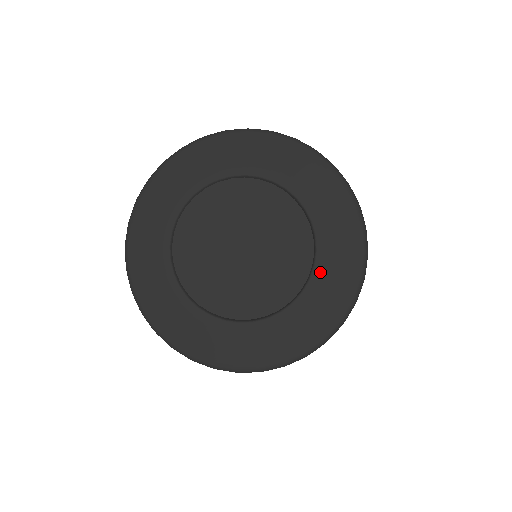
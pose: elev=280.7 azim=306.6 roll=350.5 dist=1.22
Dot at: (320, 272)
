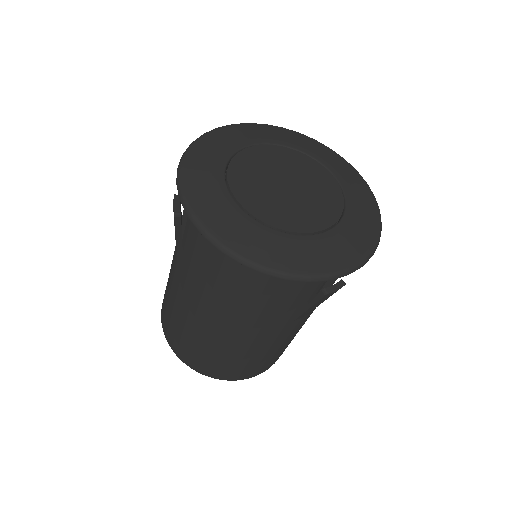
Dot at: (351, 203)
